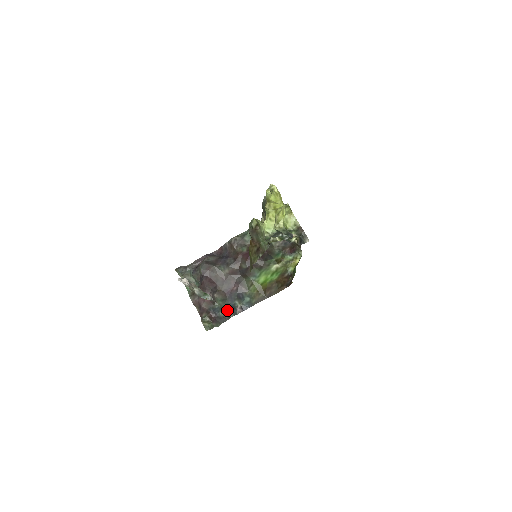
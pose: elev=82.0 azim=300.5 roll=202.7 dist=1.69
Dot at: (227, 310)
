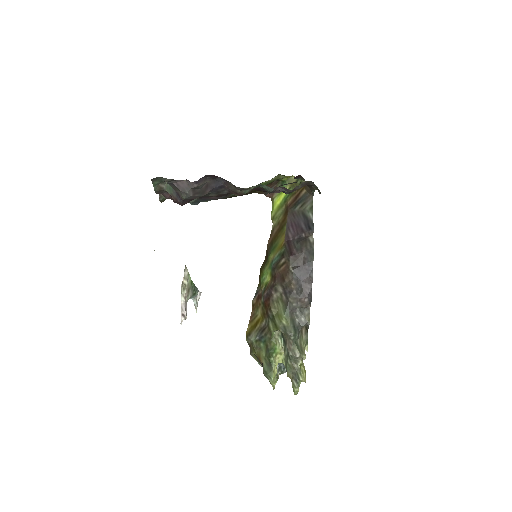
Dot at: (193, 204)
